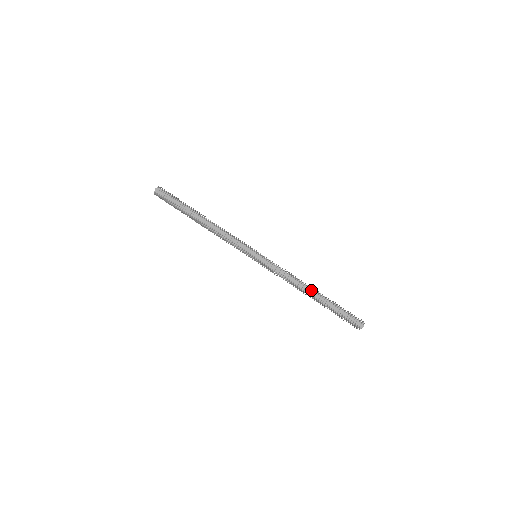
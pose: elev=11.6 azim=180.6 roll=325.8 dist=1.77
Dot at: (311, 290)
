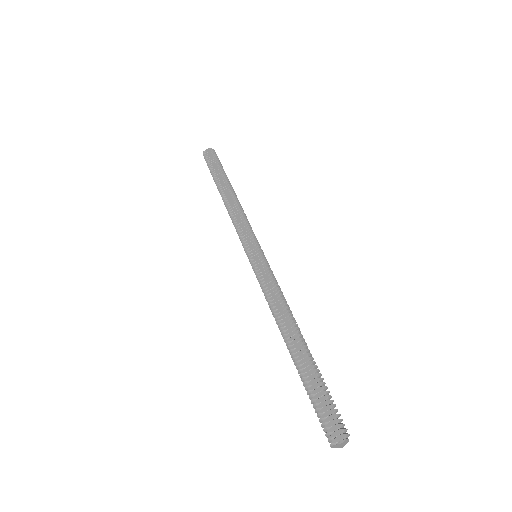
Dot at: (294, 333)
